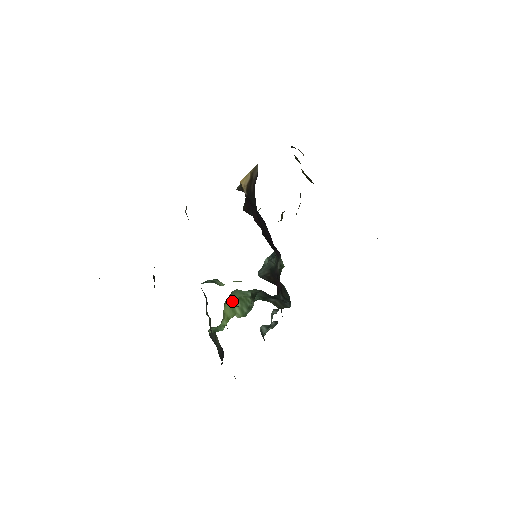
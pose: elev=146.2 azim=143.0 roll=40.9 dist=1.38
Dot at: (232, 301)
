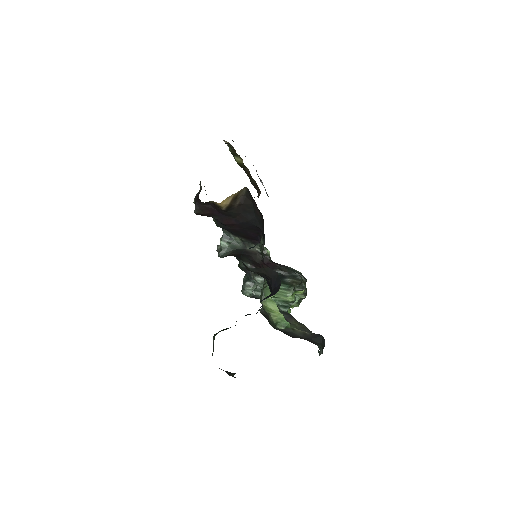
Dot at: (271, 299)
